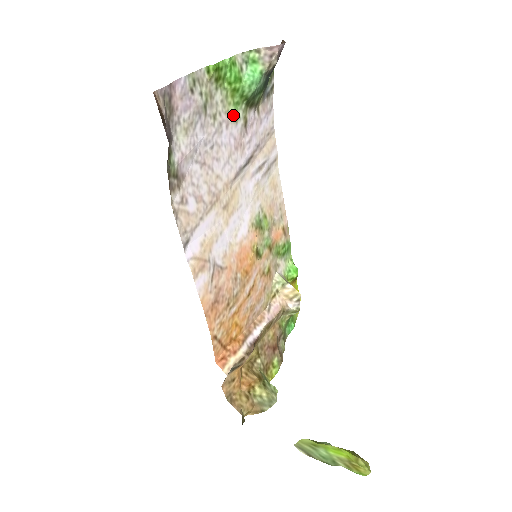
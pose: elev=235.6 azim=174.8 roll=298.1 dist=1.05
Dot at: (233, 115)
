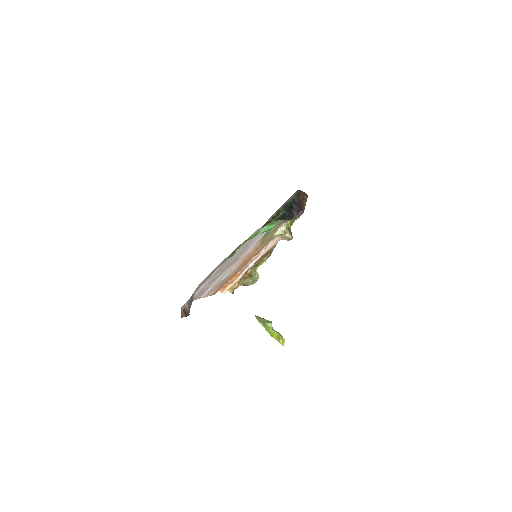
Dot at: occluded
